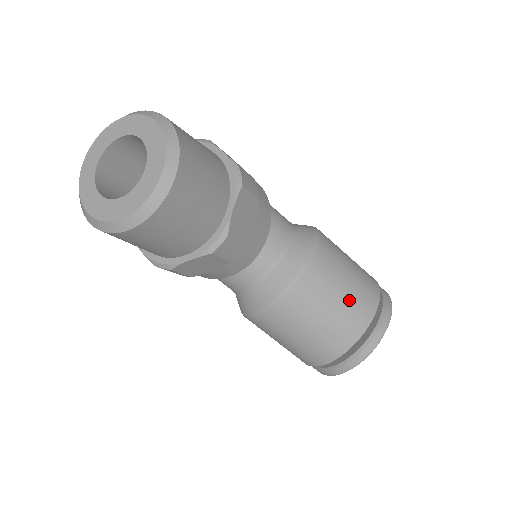
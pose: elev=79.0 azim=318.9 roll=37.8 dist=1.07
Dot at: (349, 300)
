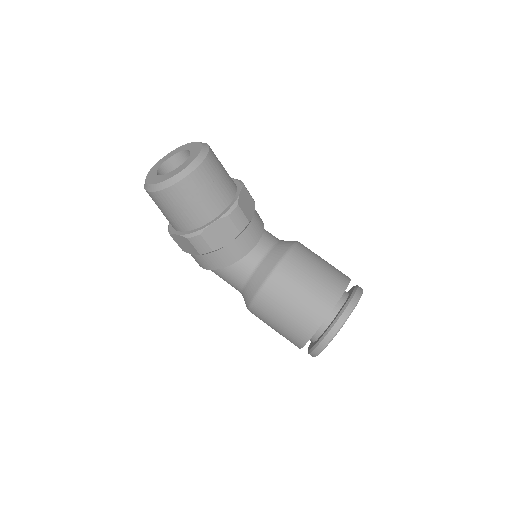
Dot at: (327, 271)
